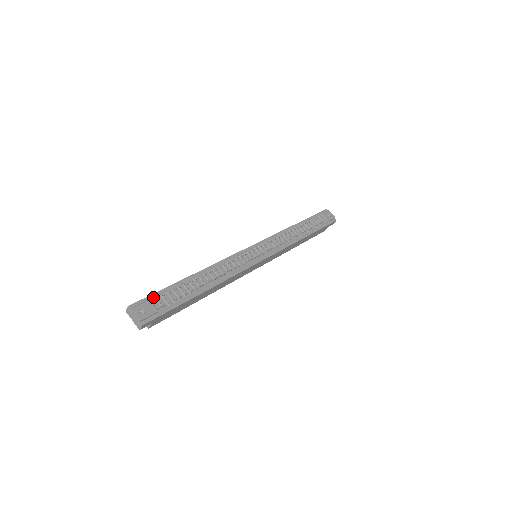
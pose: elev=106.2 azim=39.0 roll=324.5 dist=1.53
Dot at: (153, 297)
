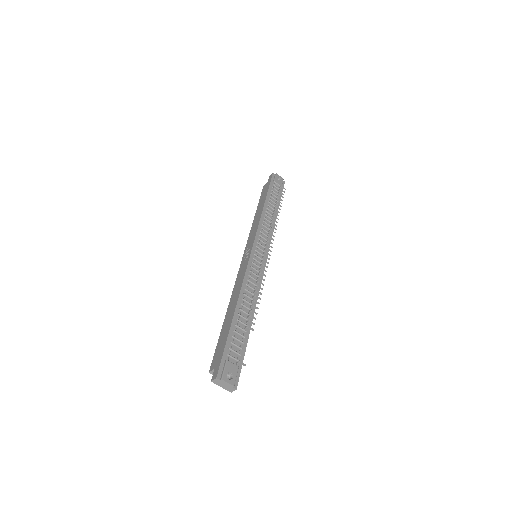
Dot at: (226, 355)
